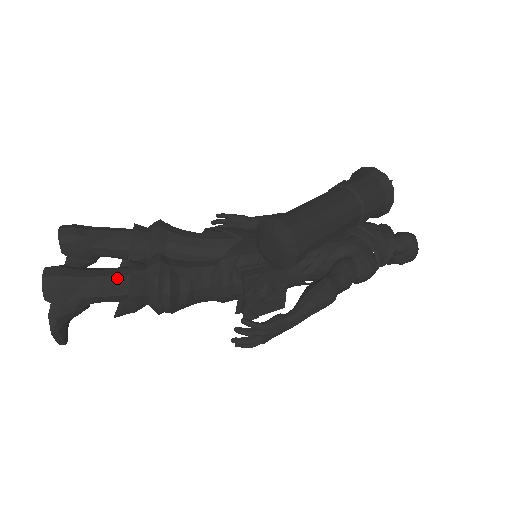
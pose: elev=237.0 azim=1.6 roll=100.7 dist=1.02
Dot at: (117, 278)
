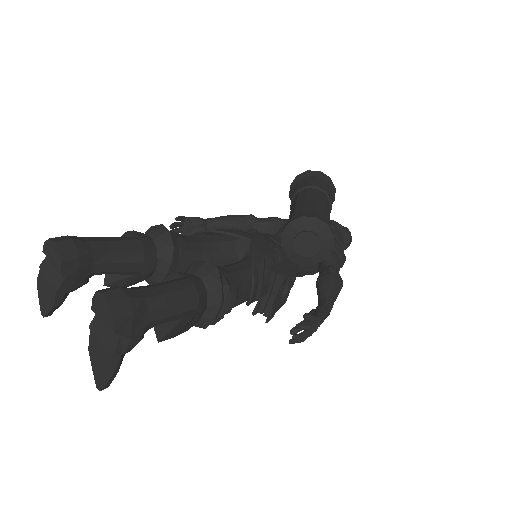
Dot at: (180, 293)
